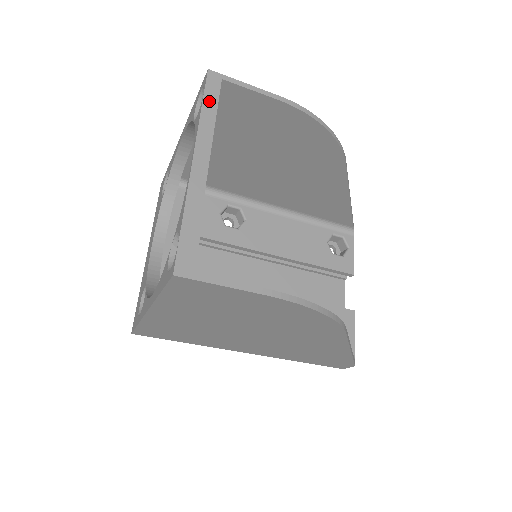
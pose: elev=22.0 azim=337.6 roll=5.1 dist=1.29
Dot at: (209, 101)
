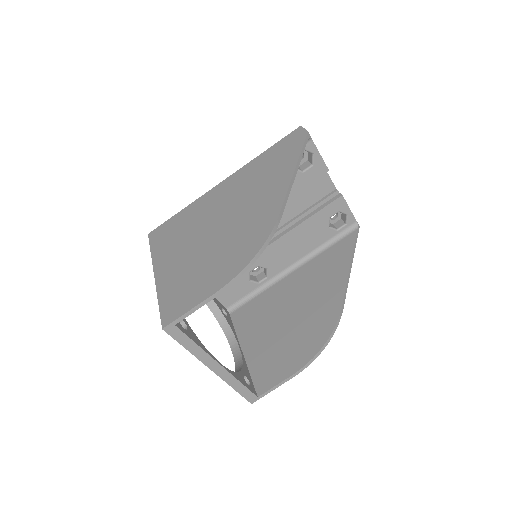
Dot at: (184, 342)
